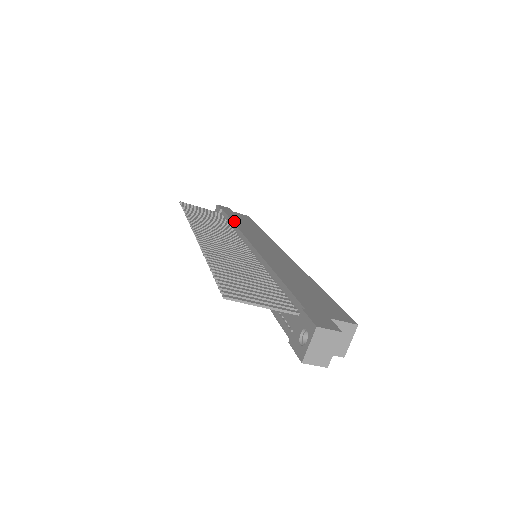
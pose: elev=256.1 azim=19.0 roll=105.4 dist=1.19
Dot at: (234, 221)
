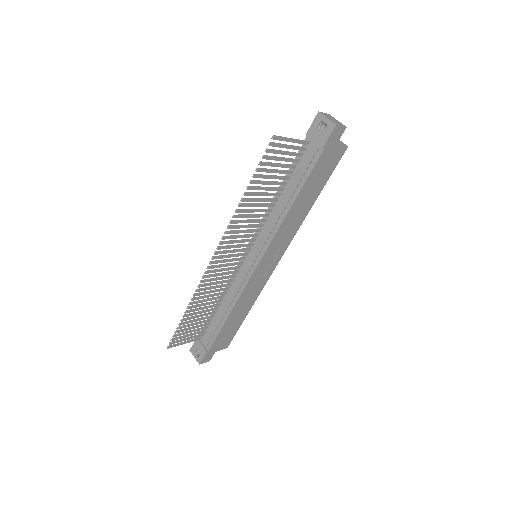
Dot at: occluded
